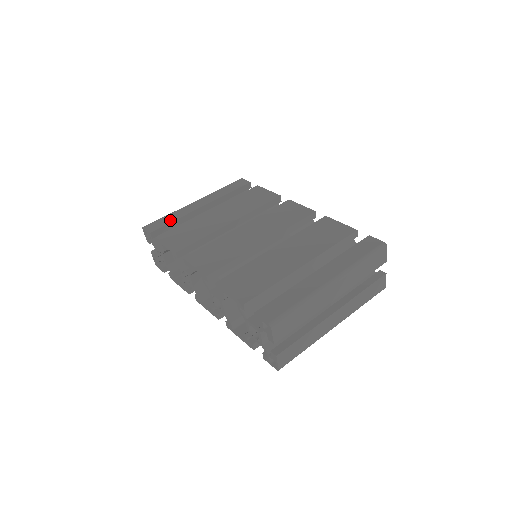
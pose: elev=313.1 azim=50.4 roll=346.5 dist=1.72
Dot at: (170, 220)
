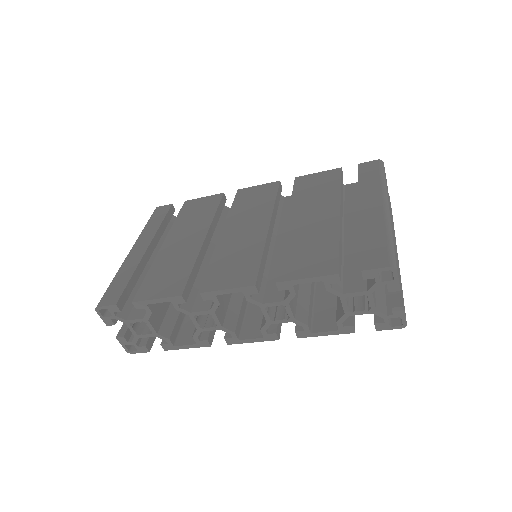
Dot at: (125, 280)
